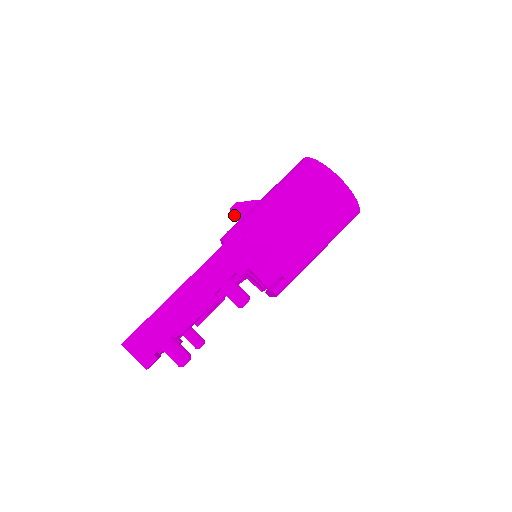
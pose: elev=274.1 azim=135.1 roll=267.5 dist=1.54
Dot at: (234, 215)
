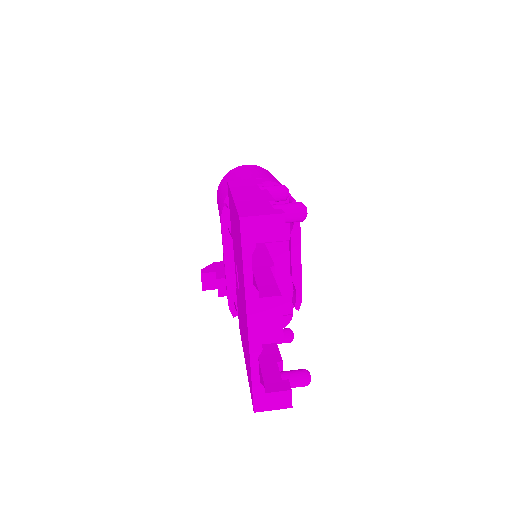
Dot at: (208, 283)
